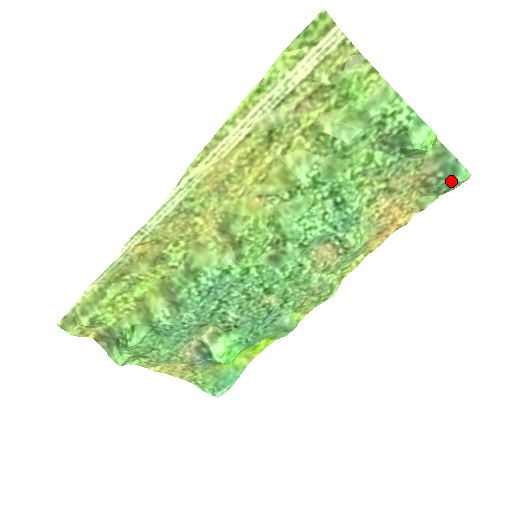
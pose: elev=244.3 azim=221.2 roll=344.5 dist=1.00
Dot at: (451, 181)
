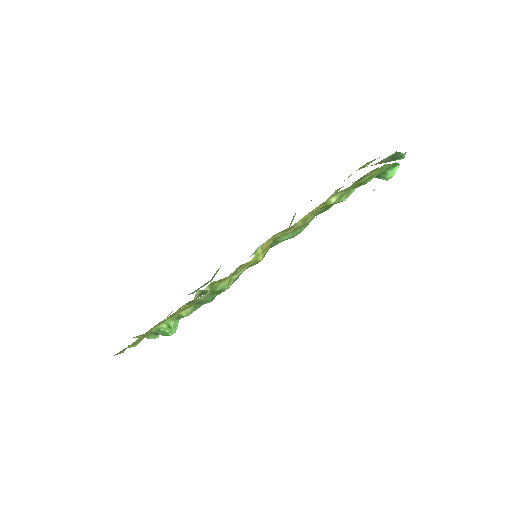
Dot at: occluded
